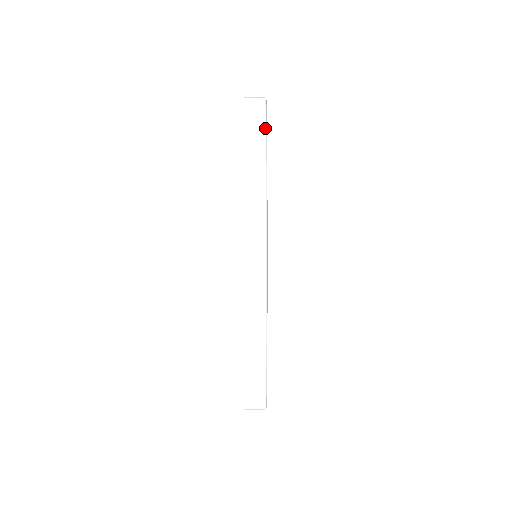
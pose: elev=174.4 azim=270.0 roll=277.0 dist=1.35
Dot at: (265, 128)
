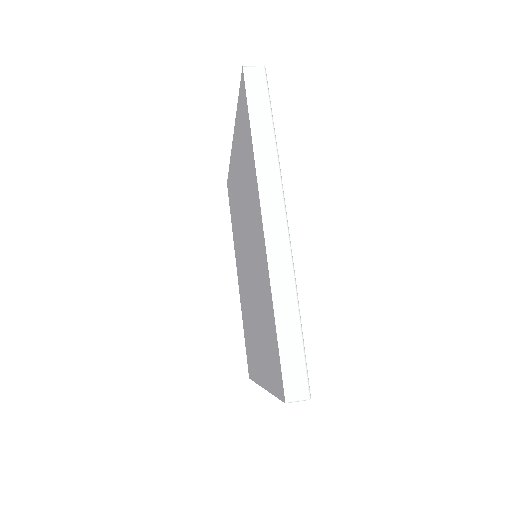
Dot at: (268, 94)
